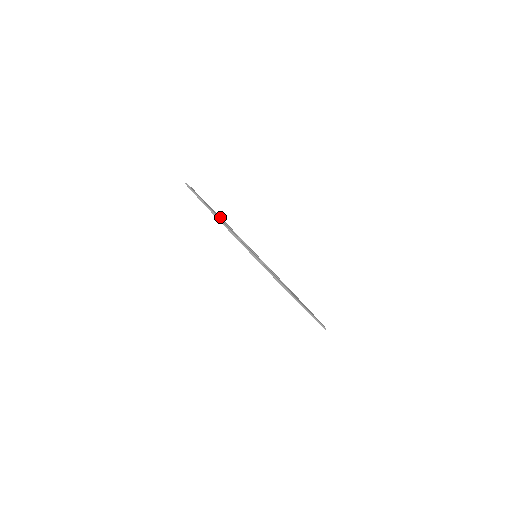
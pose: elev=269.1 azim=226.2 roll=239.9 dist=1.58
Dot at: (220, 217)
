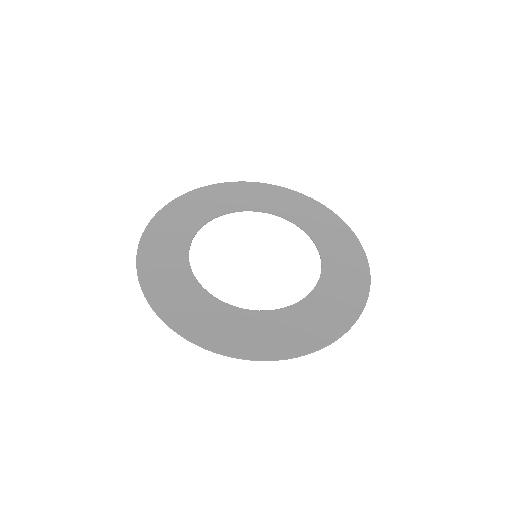
Dot at: (234, 203)
